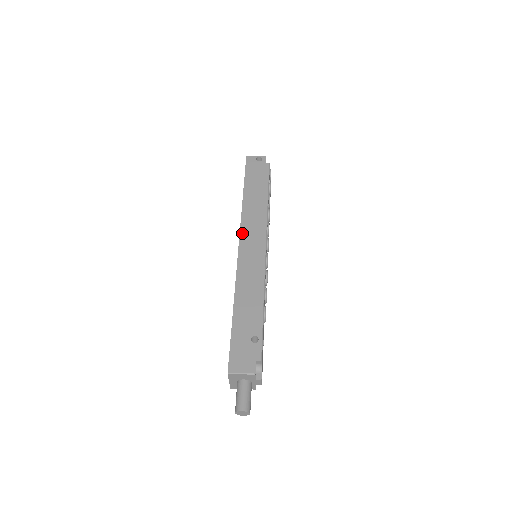
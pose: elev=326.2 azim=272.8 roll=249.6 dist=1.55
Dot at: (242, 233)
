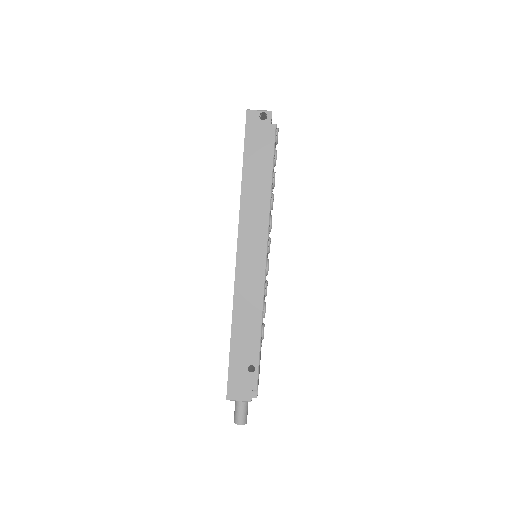
Dot at: (240, 239)
